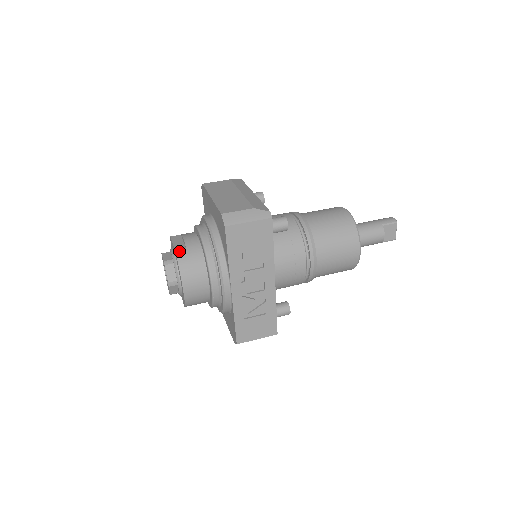
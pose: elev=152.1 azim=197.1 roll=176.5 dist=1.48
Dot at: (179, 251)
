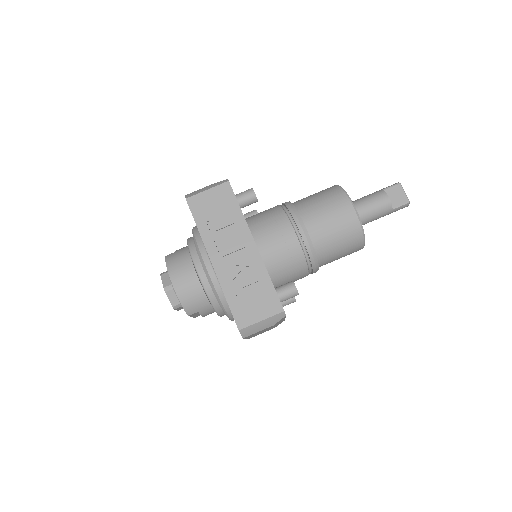
Dot at: (168, 255)
